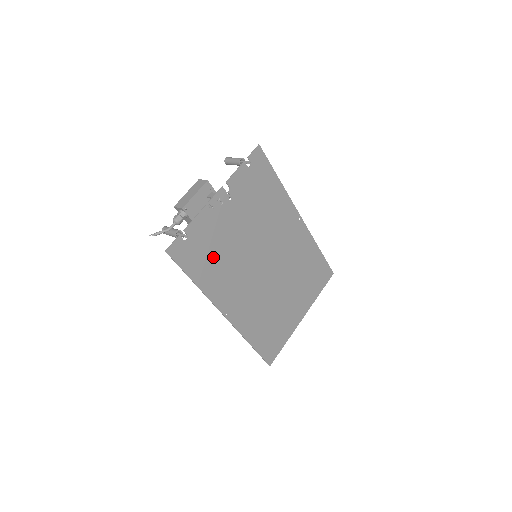
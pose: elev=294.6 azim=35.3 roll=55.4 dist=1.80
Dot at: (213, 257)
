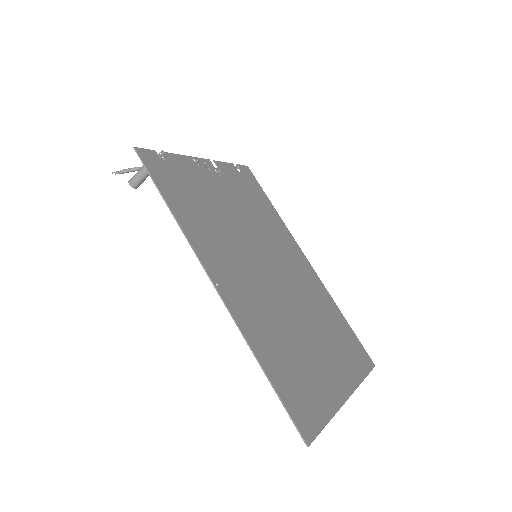
Dot at: (197, 204)
